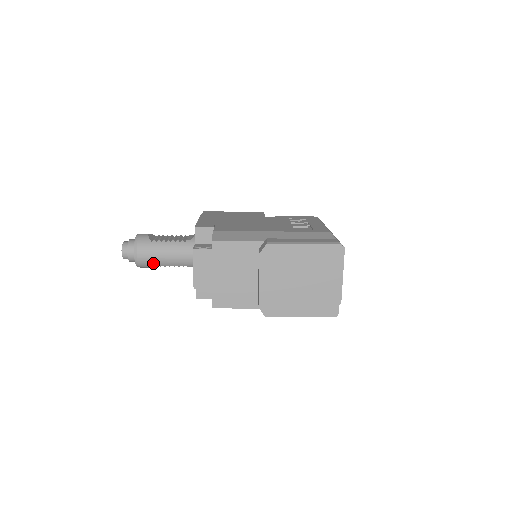
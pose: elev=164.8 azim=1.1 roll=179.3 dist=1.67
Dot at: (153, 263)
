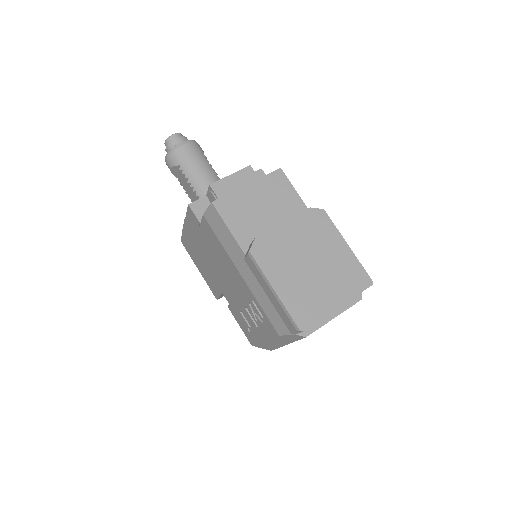
Dot at: (184, 164)
